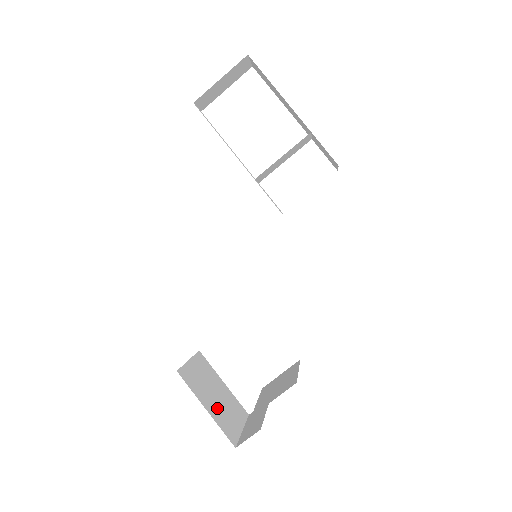
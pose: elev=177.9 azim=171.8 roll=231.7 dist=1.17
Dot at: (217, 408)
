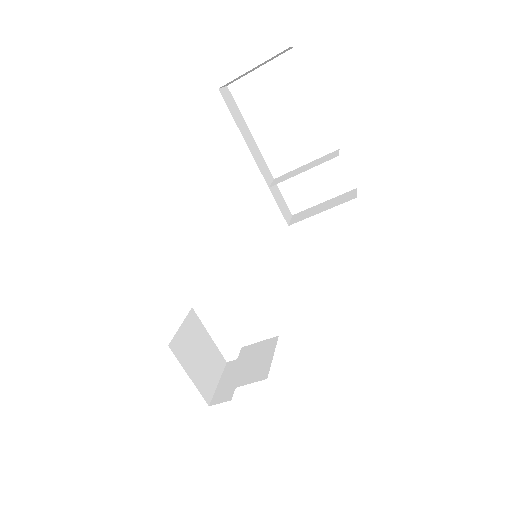
Dot at: (199, 370)
